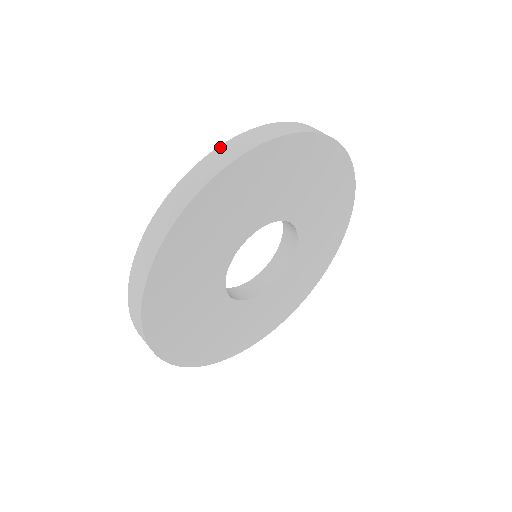
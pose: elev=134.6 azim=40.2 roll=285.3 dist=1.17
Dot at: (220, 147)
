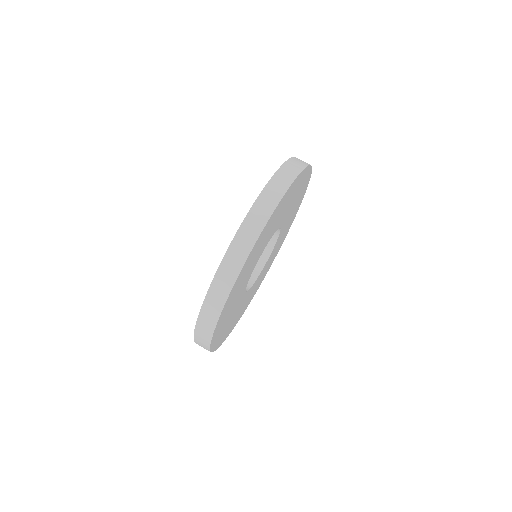
Dot at: (210, 290)
